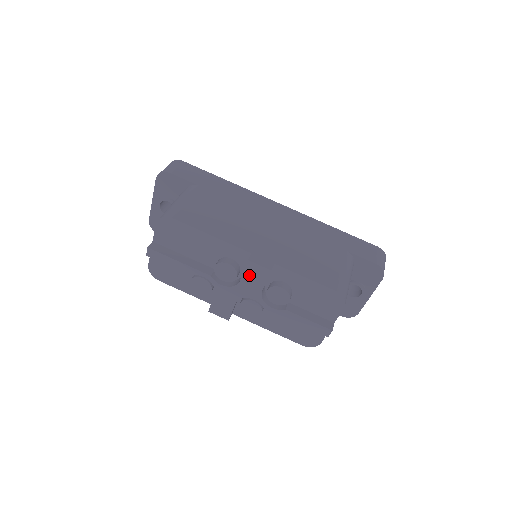
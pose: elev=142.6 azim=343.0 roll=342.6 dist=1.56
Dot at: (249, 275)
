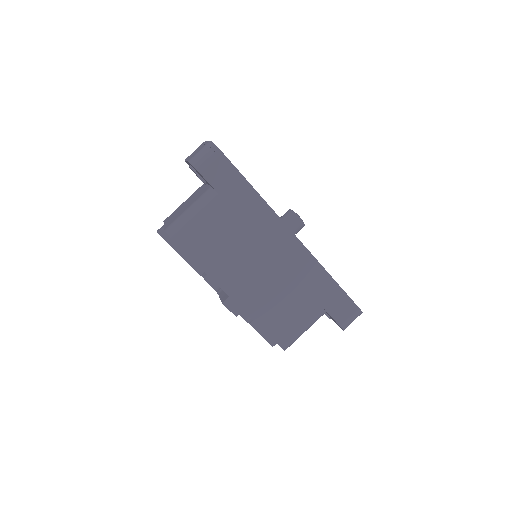
Dot at: occluded
